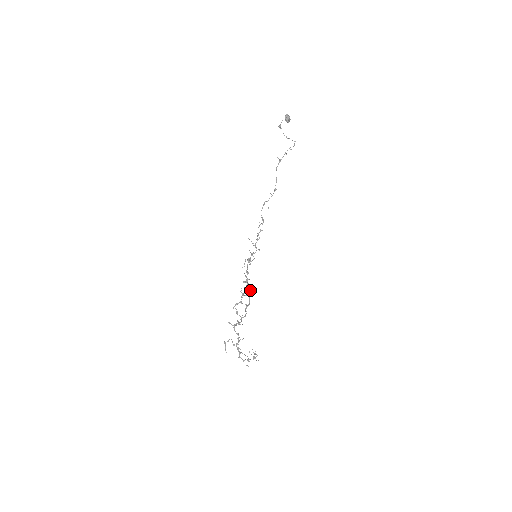
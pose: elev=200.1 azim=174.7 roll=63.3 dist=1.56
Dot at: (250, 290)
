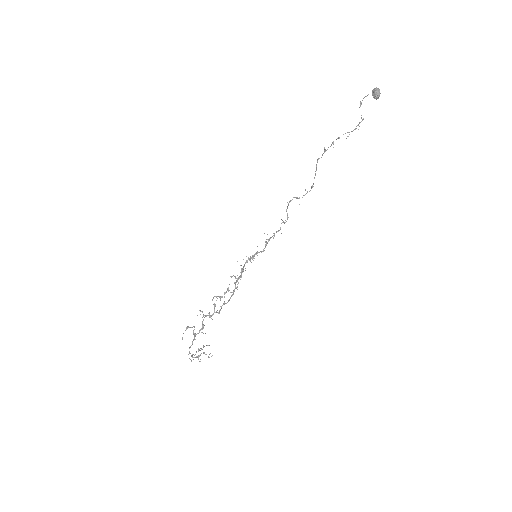
Dot at: occluded
